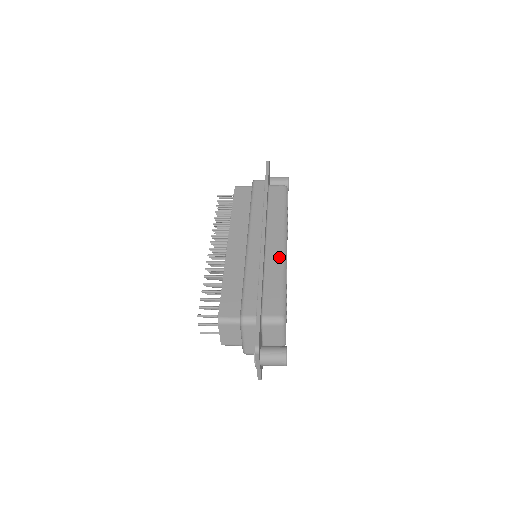
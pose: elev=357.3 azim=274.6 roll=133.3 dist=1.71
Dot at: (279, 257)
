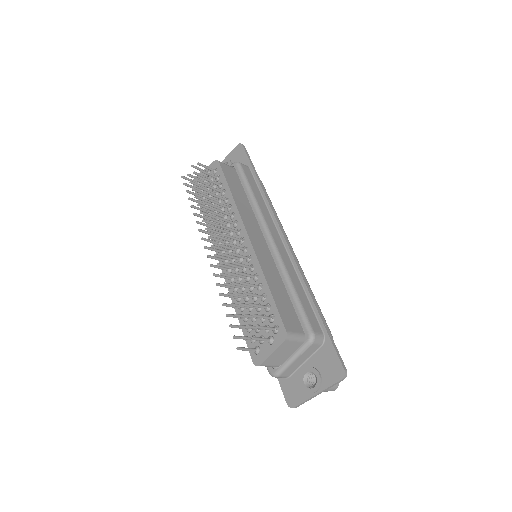
Dot at: (299, 265)
